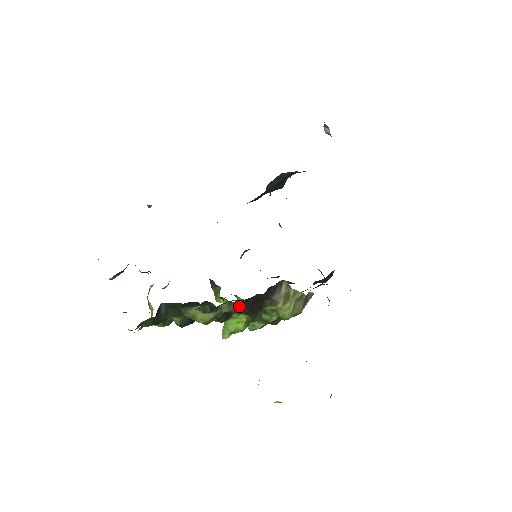
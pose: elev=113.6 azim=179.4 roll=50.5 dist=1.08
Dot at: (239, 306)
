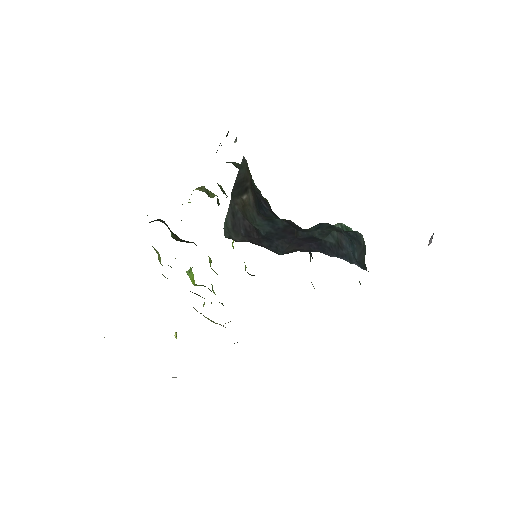
Dot at: occluded
